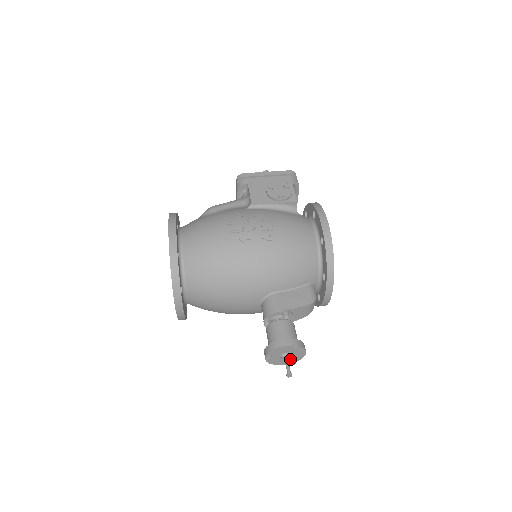
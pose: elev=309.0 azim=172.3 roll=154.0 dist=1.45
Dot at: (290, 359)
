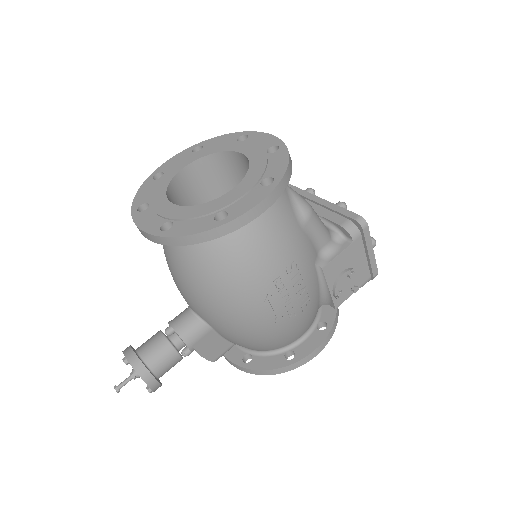
Dot at: occluded
